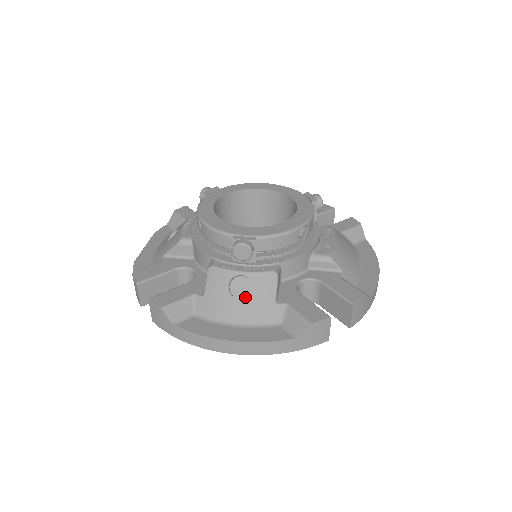
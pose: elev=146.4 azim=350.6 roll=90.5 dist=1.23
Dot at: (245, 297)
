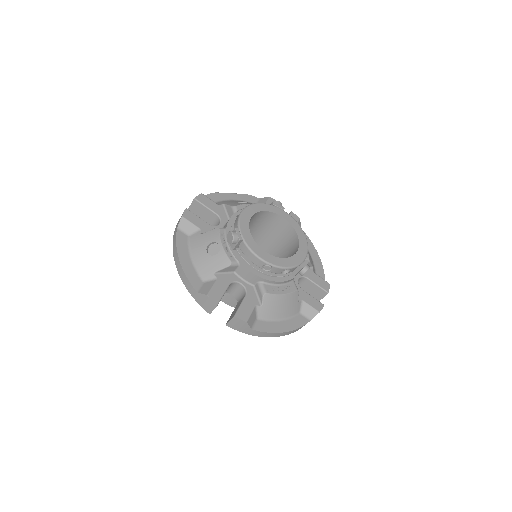
Dot at: (209, 255)
